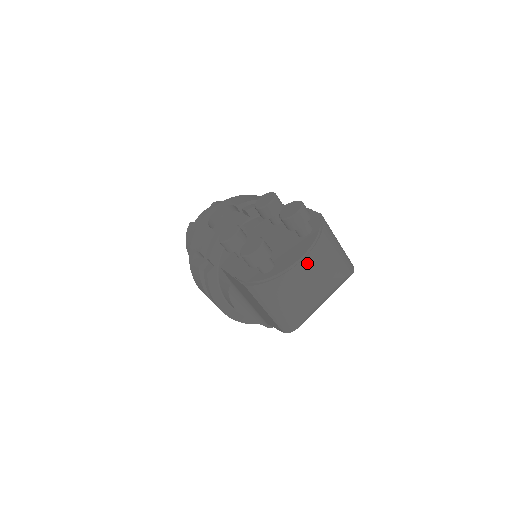
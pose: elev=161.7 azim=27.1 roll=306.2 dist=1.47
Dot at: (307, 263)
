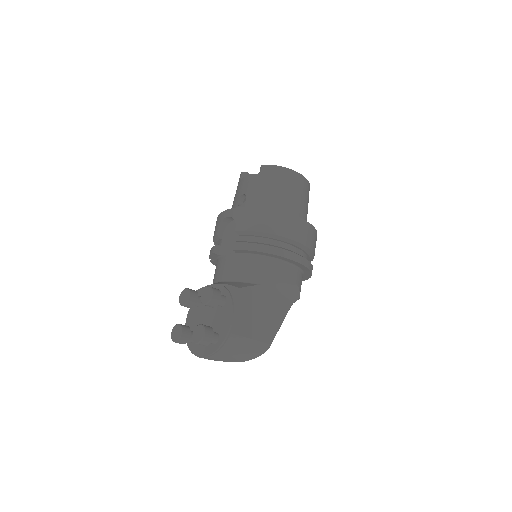
Dot at: (205, 358)
